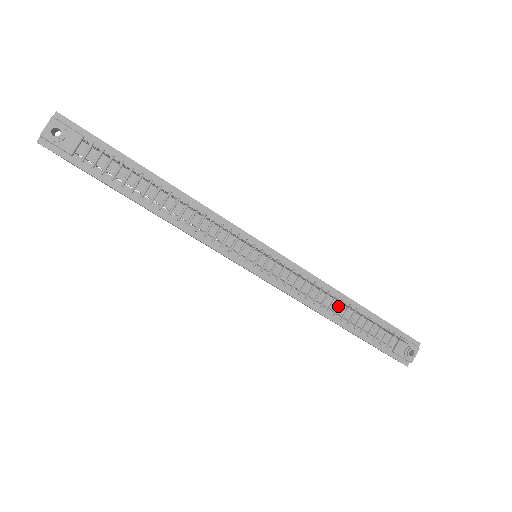
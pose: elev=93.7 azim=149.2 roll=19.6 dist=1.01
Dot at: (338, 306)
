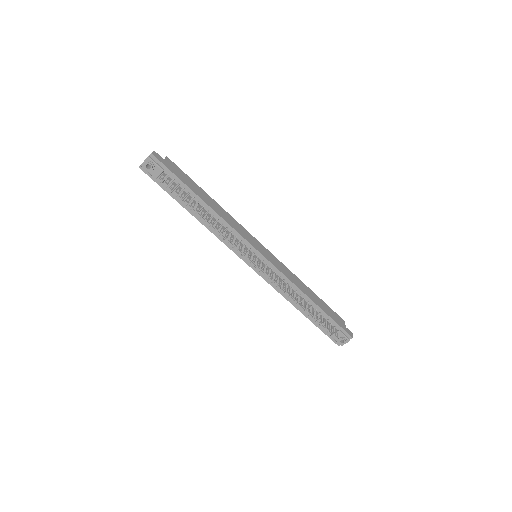
Dot at: occluded
